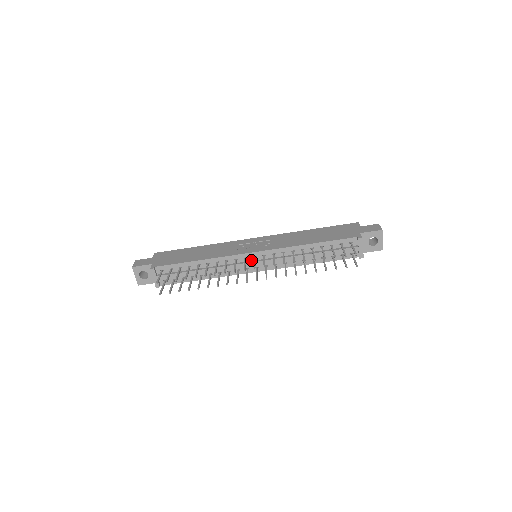
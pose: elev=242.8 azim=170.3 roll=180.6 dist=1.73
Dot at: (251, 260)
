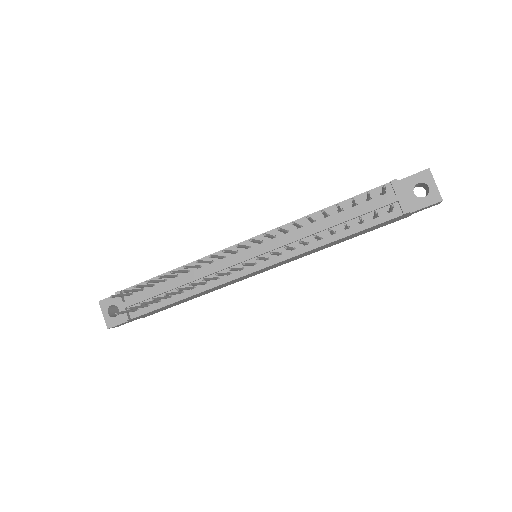
Dot at: (244, 254)
